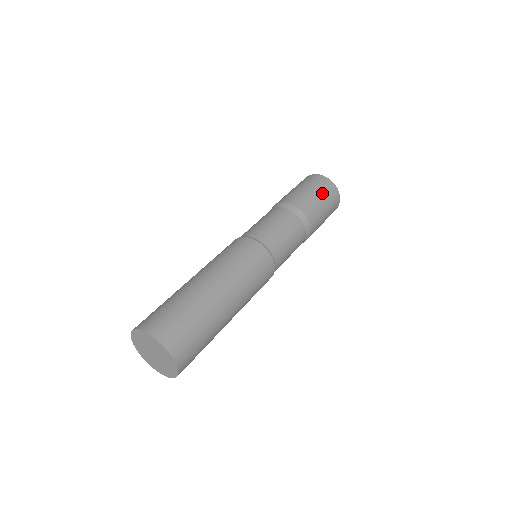
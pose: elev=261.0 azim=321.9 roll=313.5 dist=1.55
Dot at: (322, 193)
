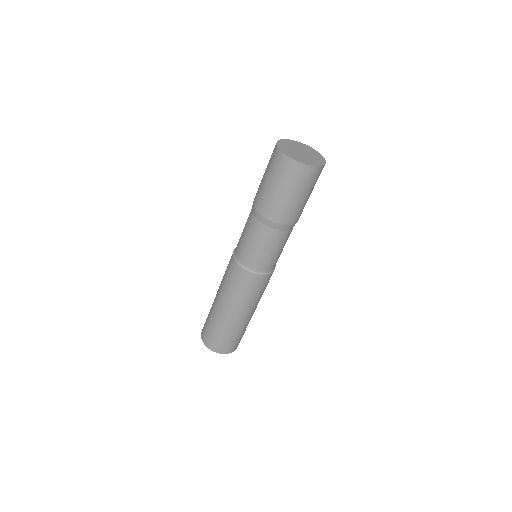
Dot at: (288, 186)
